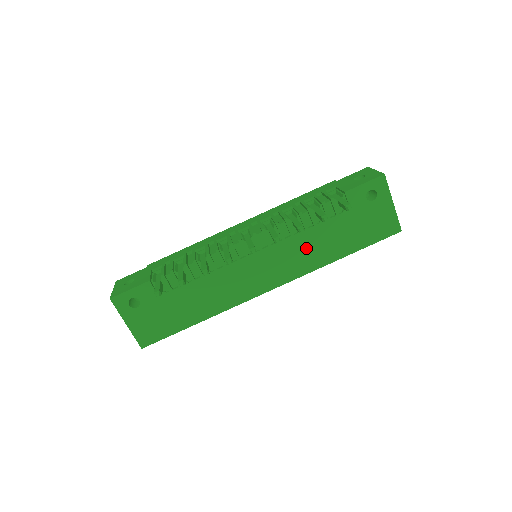
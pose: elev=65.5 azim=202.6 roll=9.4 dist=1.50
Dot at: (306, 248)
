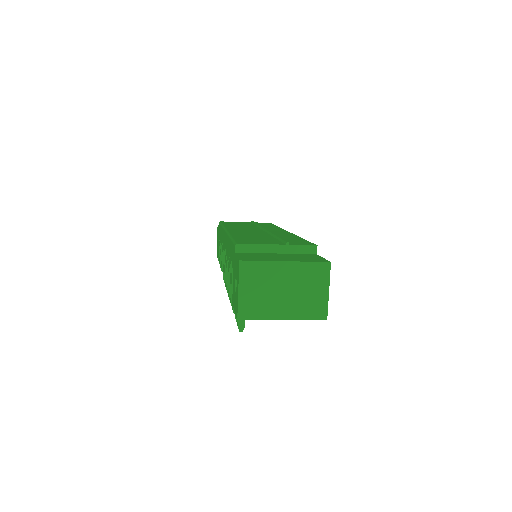
Dot at: occluded
